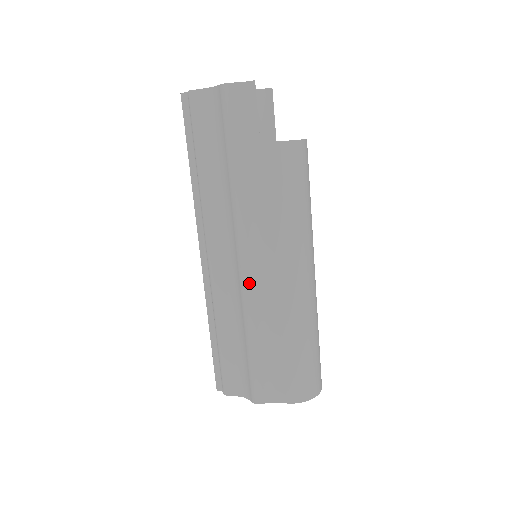
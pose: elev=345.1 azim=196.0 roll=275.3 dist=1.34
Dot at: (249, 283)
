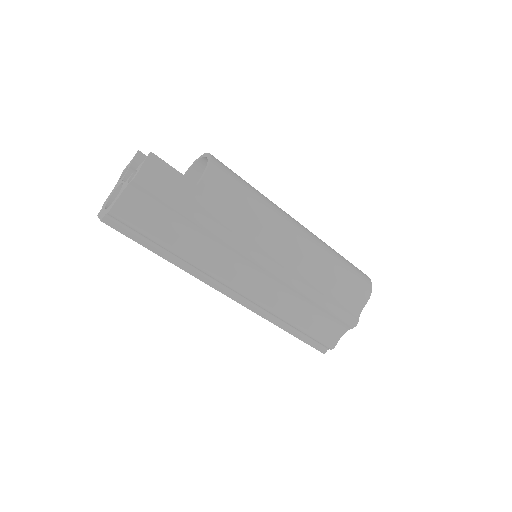
Dot at: (283, 270)
